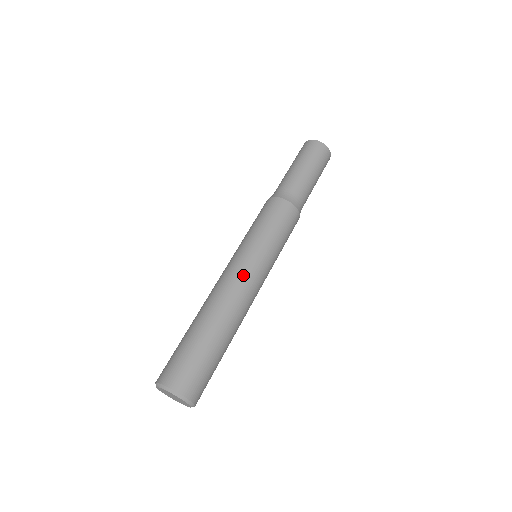
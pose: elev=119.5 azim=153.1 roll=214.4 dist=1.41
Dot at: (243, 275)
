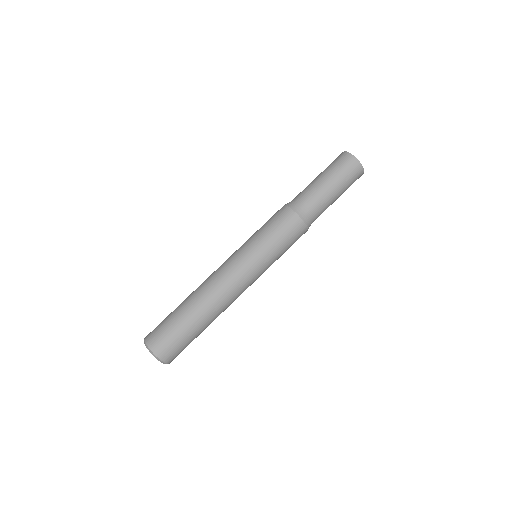
Dot at: (241, 283)
